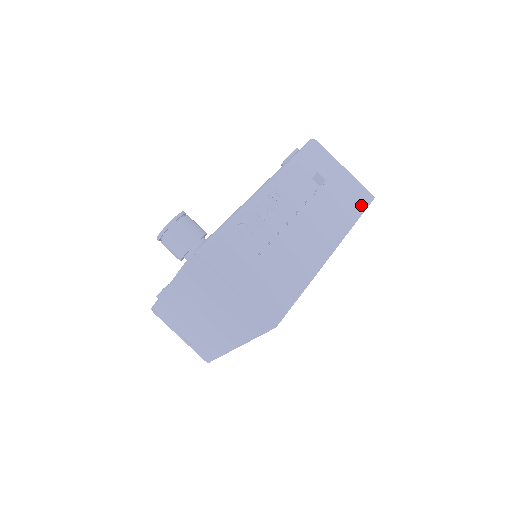
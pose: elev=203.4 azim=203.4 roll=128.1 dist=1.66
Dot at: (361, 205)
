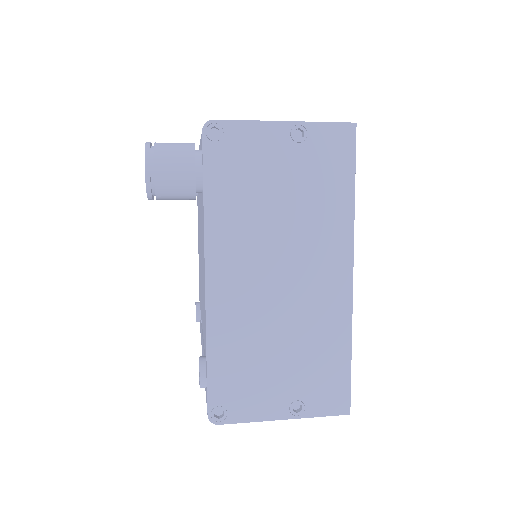
Dot at: occluded
